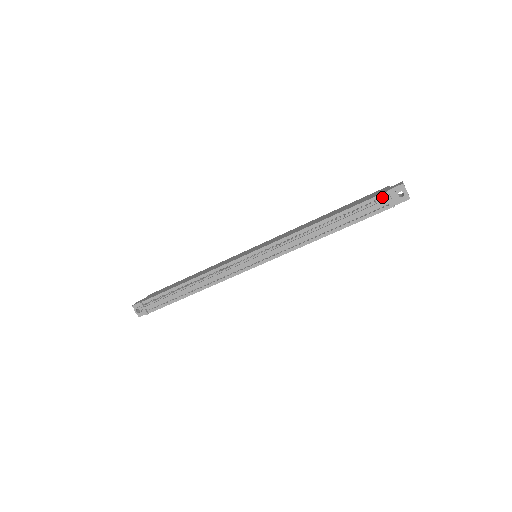
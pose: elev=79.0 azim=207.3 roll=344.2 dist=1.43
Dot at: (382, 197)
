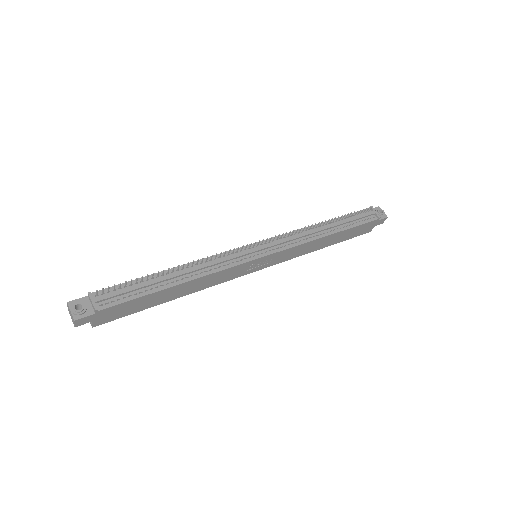
Dot at: (368, 211)
